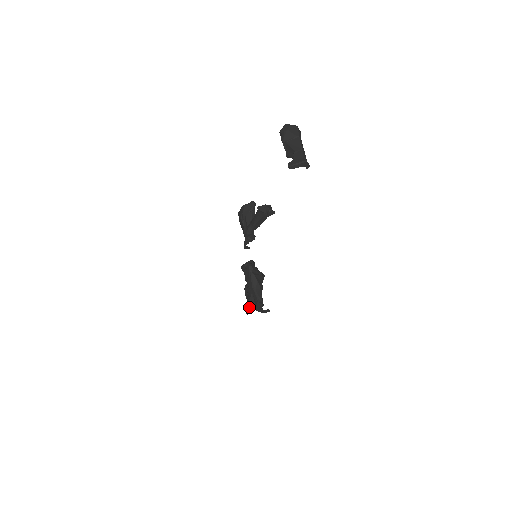
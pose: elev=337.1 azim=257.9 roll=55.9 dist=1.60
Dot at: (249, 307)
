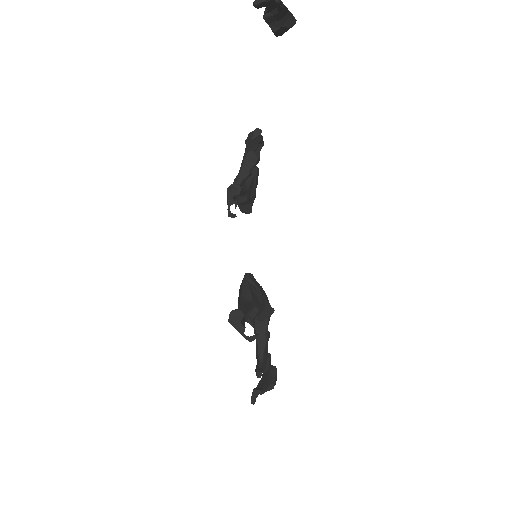
Dot at: (256, 387)
